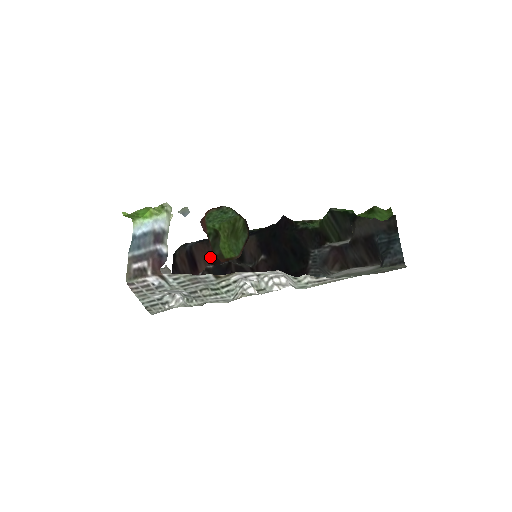
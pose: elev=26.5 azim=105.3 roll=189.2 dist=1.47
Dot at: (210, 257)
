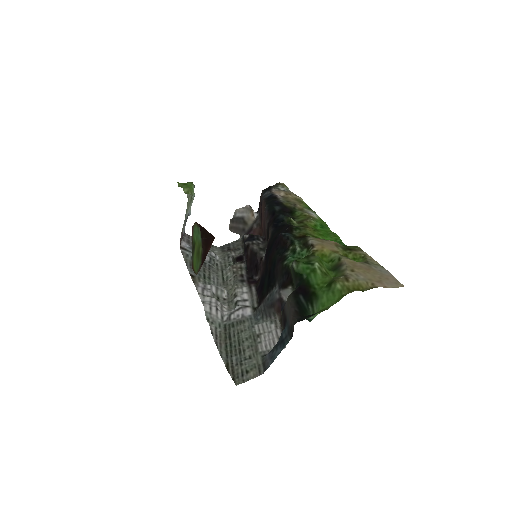
Dot at: (263, 220)
